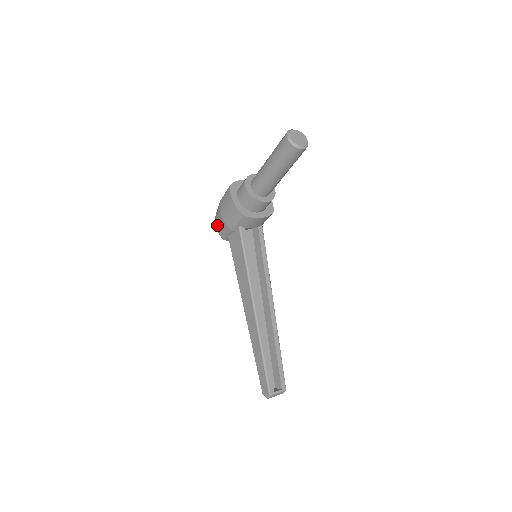
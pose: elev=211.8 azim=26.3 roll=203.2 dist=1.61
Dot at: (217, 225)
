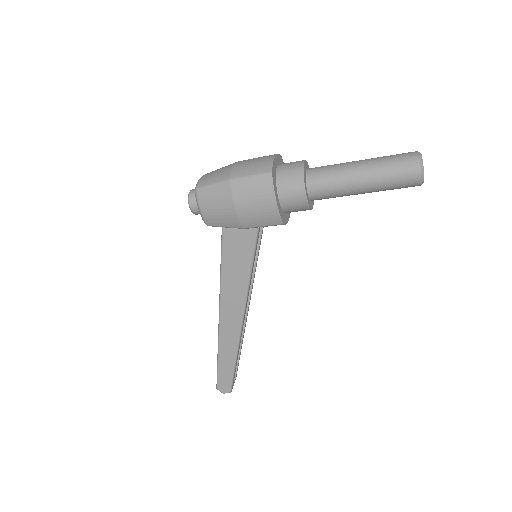
Dot at: (208, 209)
